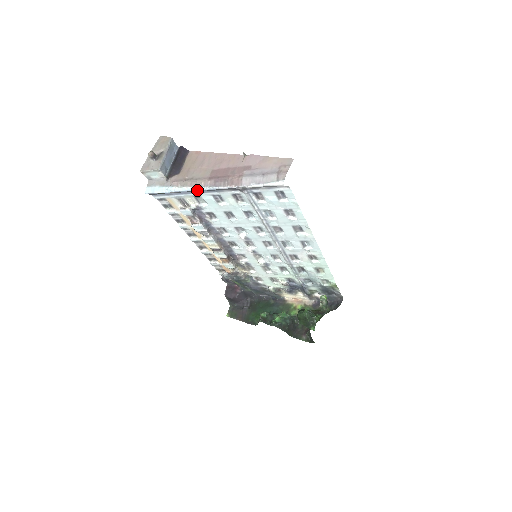
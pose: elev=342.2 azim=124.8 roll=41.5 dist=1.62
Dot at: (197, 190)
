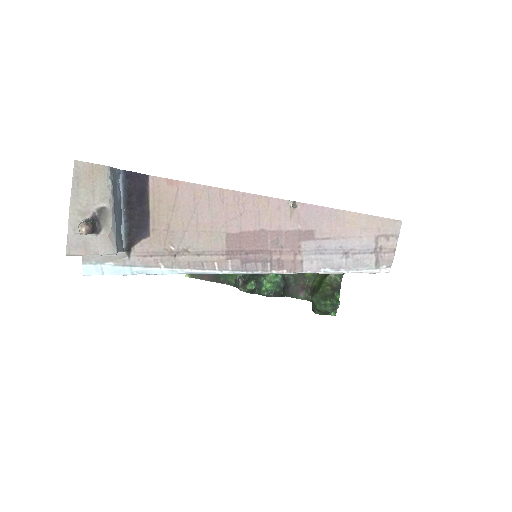
Dot at: occluded
